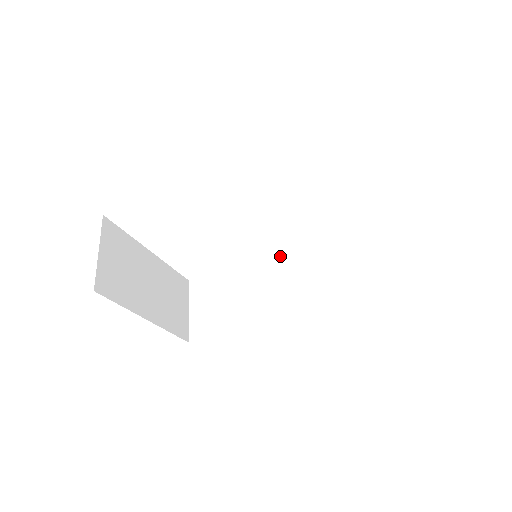
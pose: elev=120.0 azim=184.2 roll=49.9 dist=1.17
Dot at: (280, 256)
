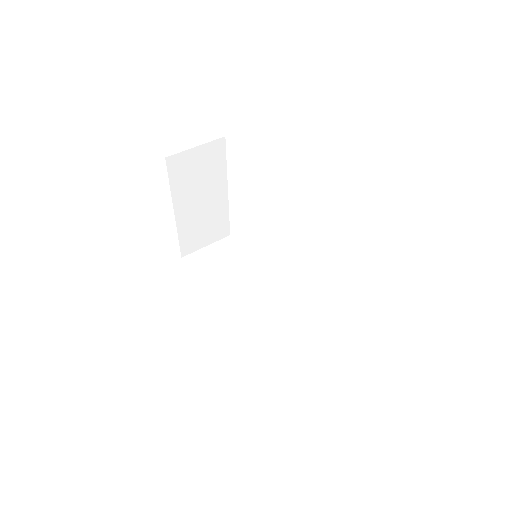
Dot at: occluded
